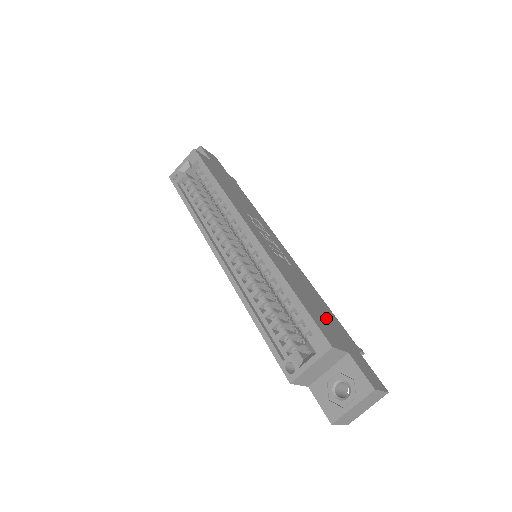
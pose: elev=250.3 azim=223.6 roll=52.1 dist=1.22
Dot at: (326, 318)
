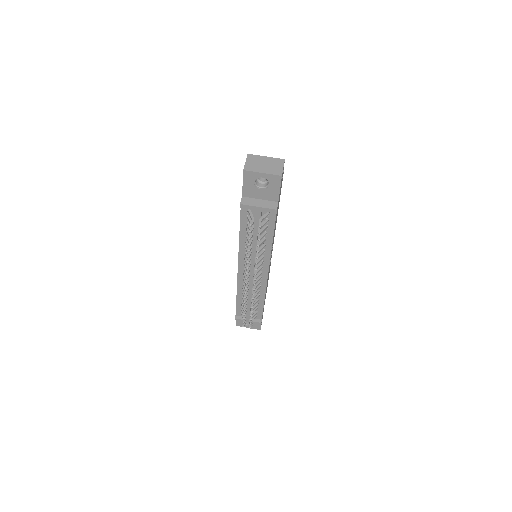
Dot at: occluded
